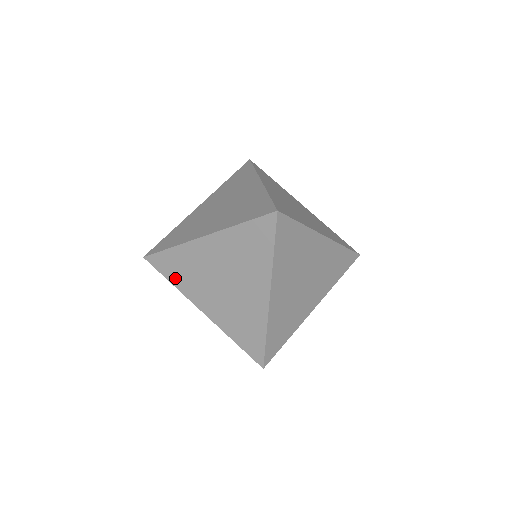
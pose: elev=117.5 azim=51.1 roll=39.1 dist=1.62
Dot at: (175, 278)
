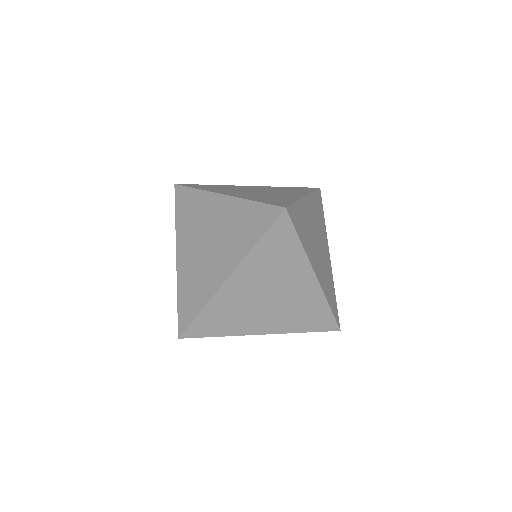
Dot at: (221, 330)
